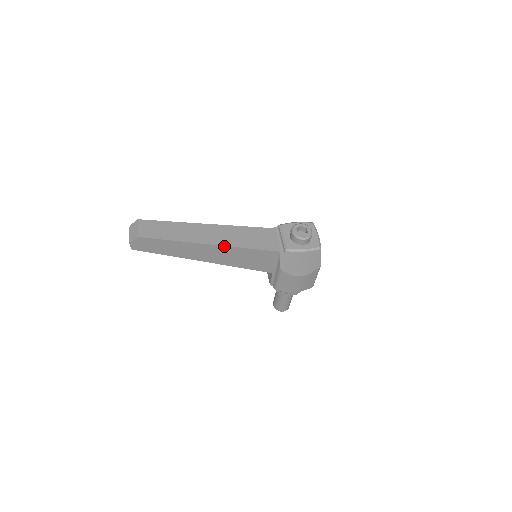
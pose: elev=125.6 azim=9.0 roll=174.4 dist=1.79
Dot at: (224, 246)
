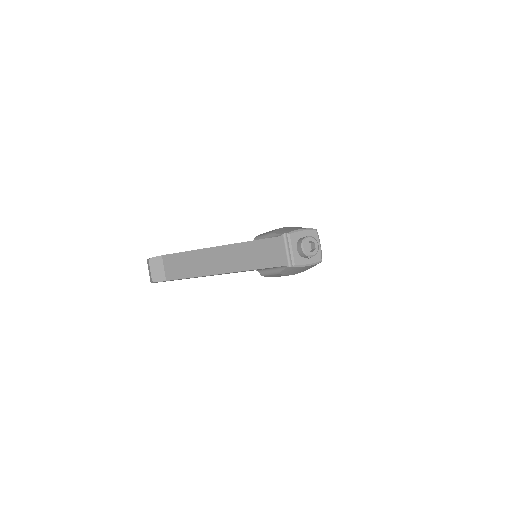
Dot at: occluded
